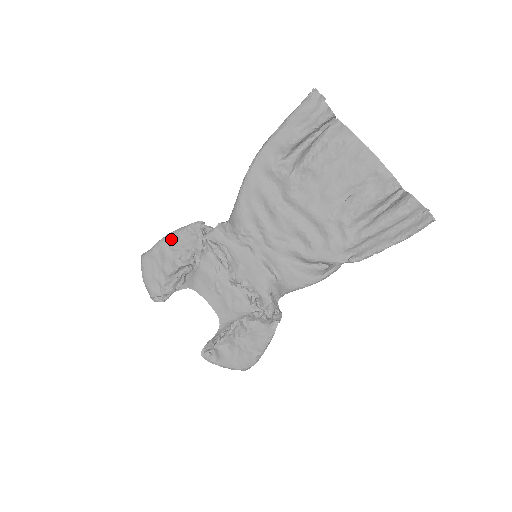
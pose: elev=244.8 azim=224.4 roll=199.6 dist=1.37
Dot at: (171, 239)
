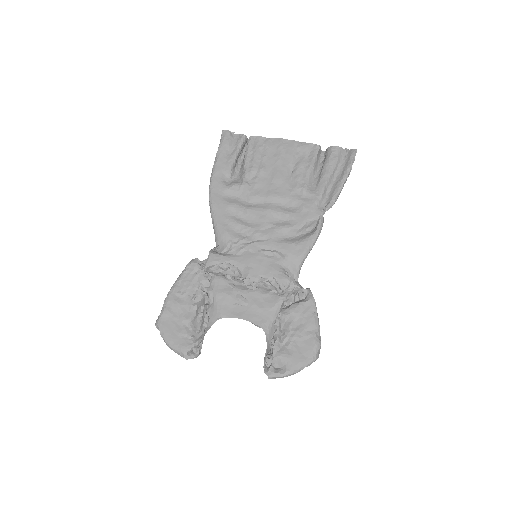
Dot at: (176, 288)
